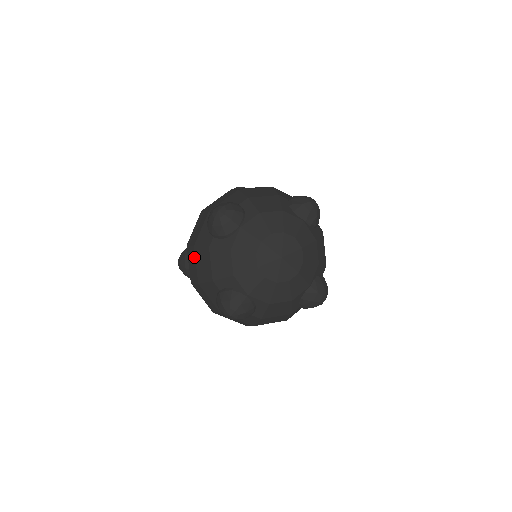
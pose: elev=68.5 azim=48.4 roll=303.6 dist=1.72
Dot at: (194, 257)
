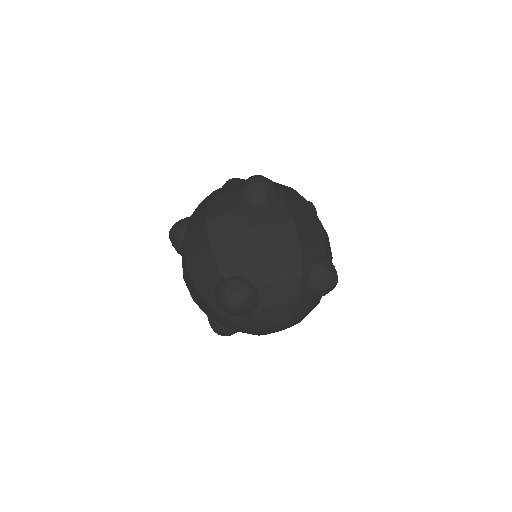
Dot at: (193, 290)
